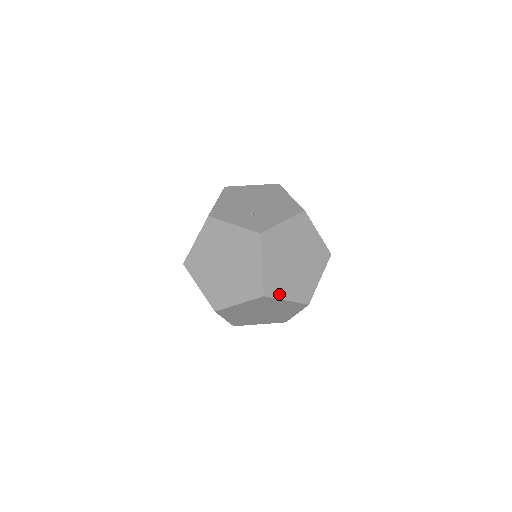
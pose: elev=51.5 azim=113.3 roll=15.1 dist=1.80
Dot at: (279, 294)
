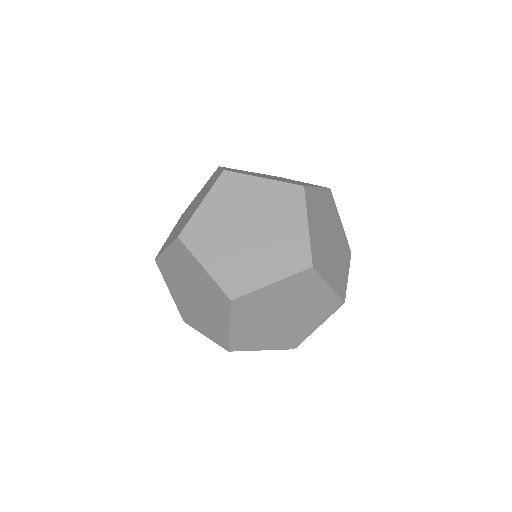
Dot at: (309, 211)
